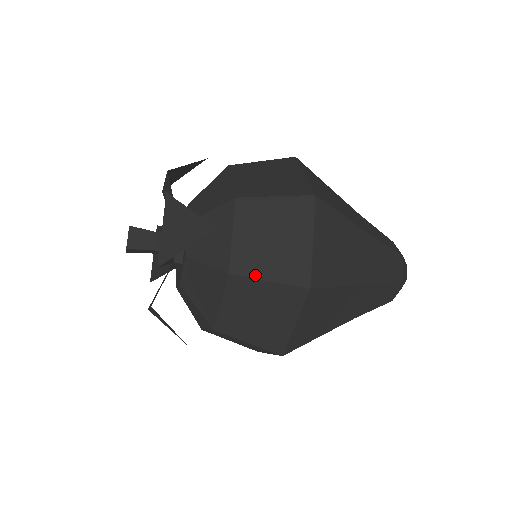
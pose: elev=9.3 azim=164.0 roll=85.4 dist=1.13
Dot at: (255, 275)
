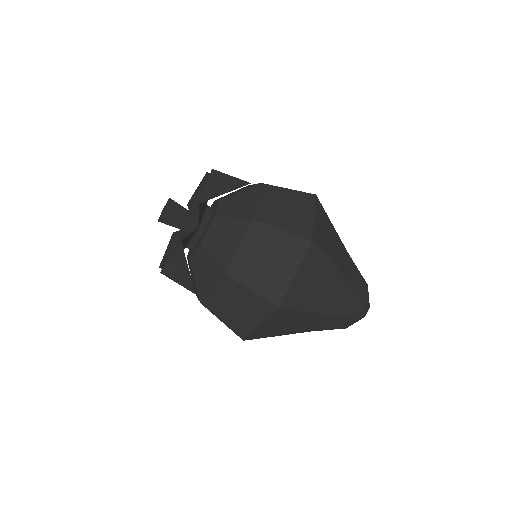
Dot at: (272, 224)
